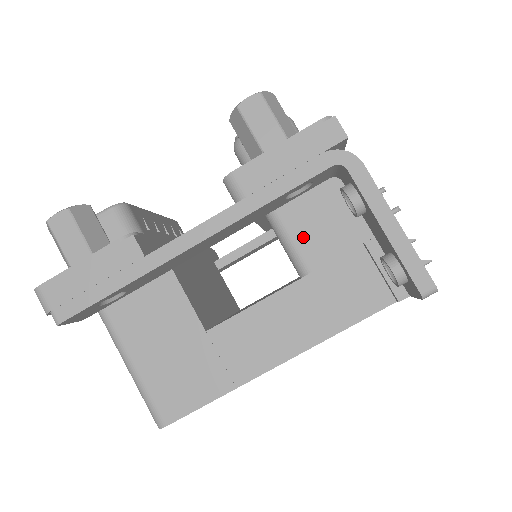
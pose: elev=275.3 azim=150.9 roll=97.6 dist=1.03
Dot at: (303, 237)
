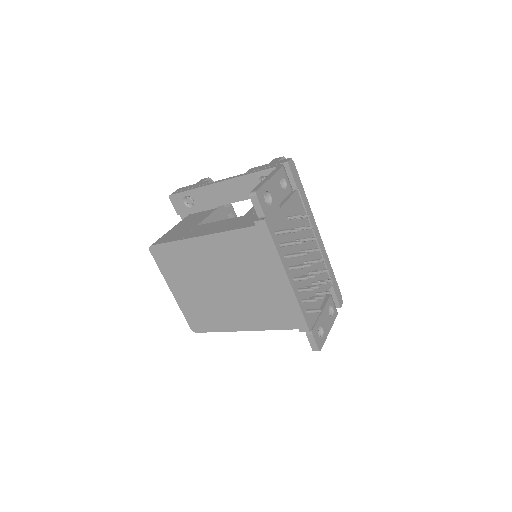
Dot at: occluded
